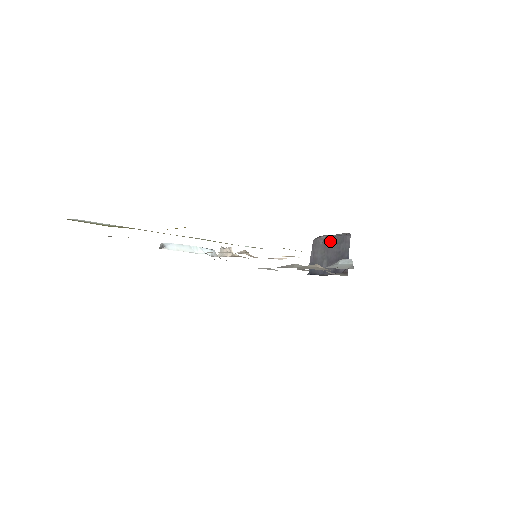
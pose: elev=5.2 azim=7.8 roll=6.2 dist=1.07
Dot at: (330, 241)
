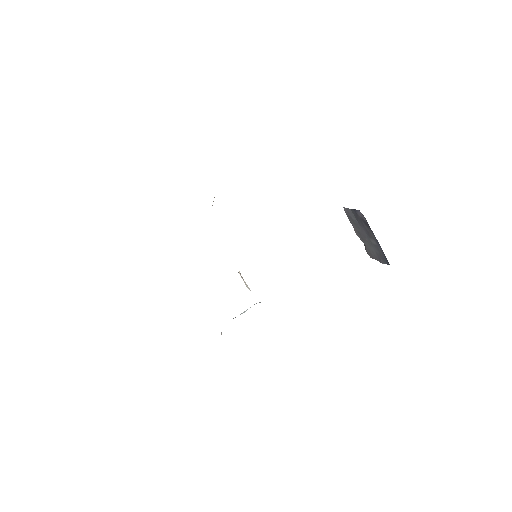
Dot at: (358, 233)
